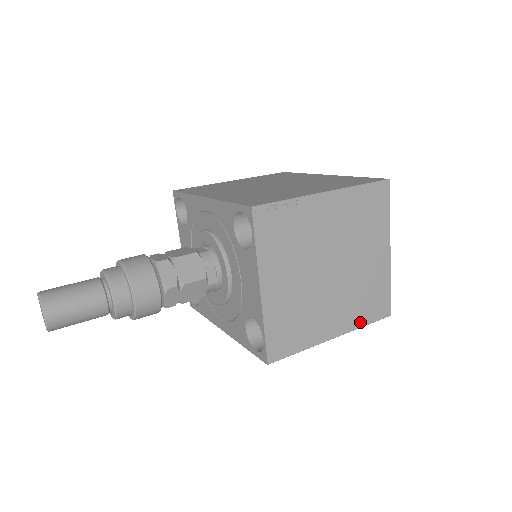
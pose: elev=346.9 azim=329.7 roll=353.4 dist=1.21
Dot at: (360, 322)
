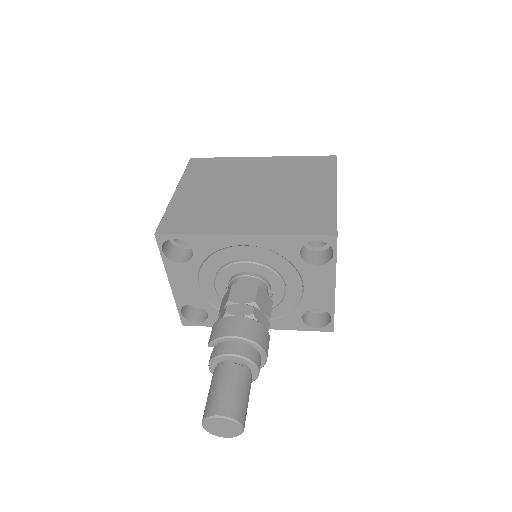
Dot at: occluded
